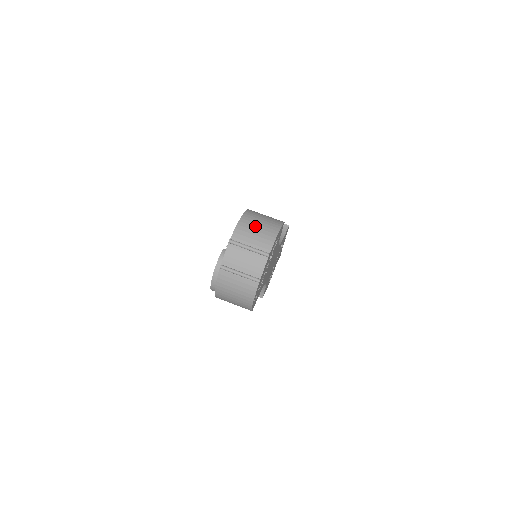
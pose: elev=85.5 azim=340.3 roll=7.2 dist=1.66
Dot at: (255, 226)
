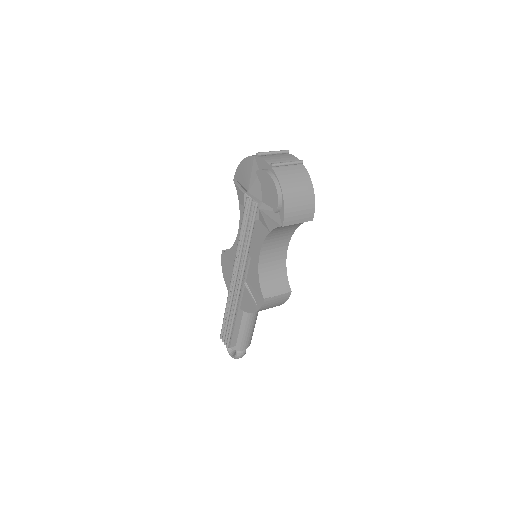
Dot at: occluded
